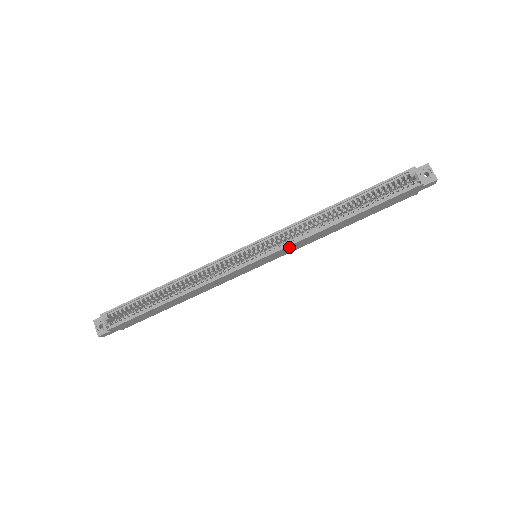
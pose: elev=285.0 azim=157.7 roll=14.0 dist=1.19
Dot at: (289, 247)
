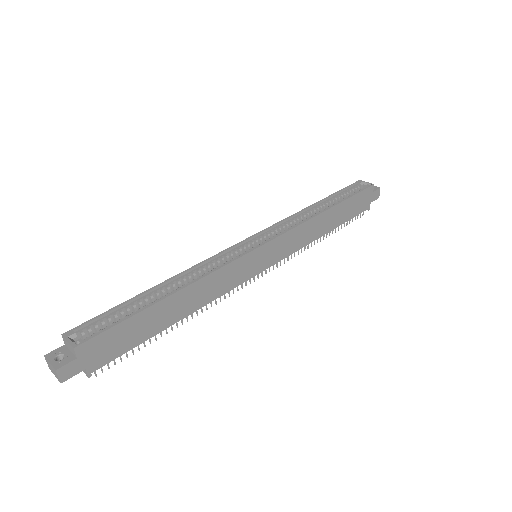
Dot at: (289, 236)
